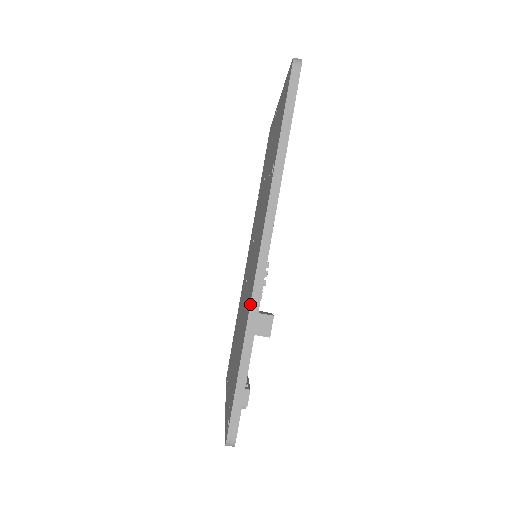
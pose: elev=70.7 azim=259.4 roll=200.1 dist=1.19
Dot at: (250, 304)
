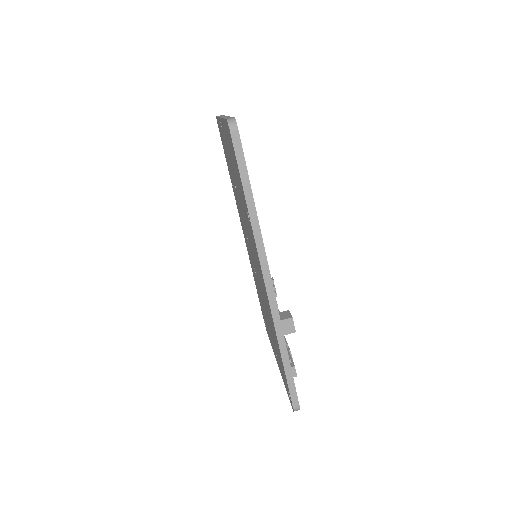
Dot at: (274, 324)
